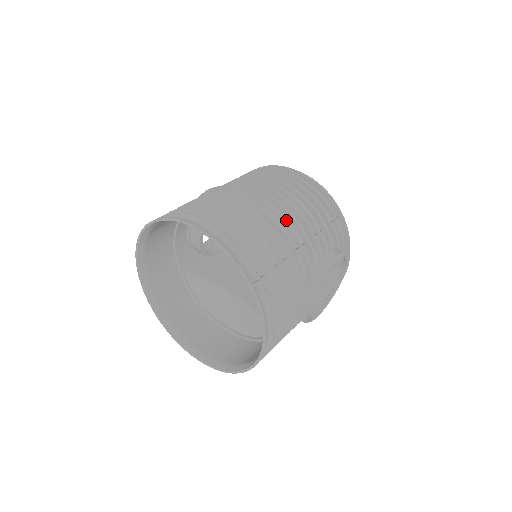
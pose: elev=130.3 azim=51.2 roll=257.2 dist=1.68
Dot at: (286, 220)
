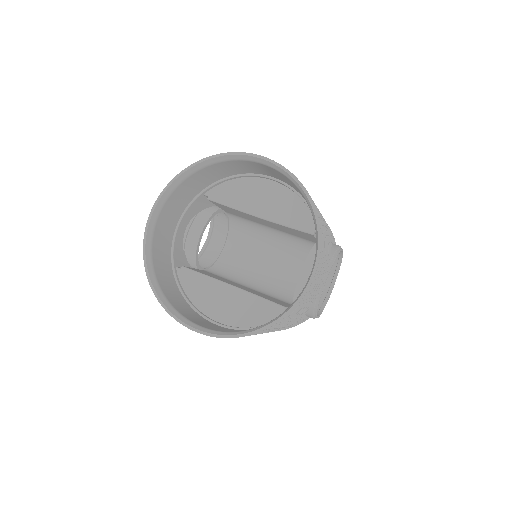
Dot at: occluded
